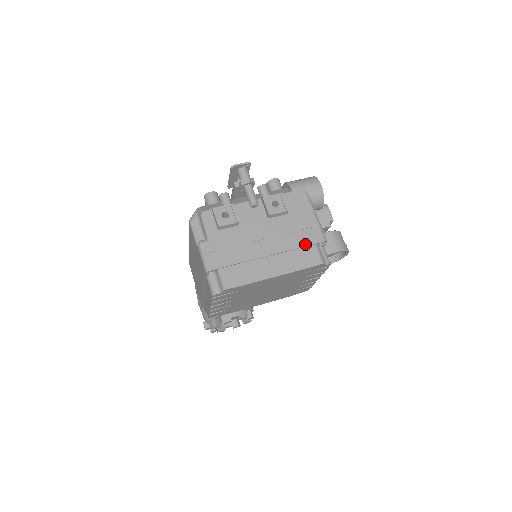
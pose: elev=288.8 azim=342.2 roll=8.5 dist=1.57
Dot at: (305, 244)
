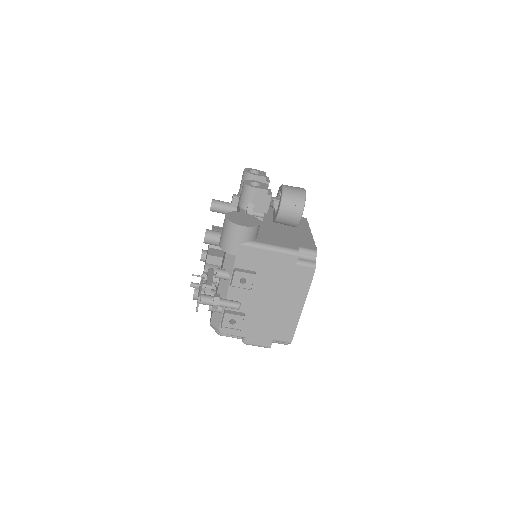
Dot at: (291, 273)
